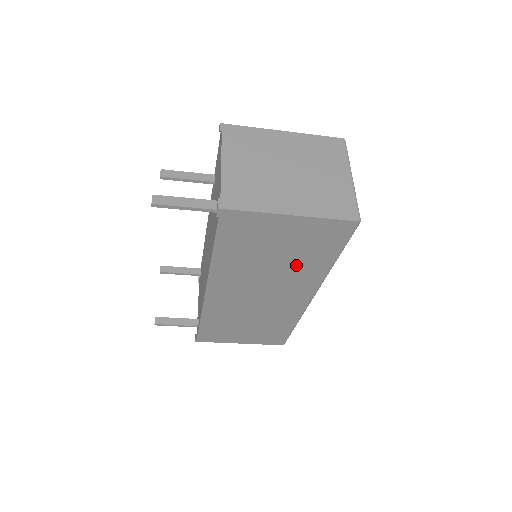
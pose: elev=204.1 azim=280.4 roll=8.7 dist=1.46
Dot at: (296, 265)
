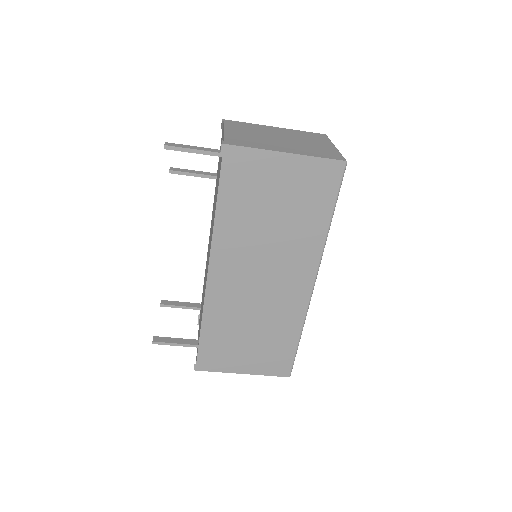
Dot at: (294, 228)
